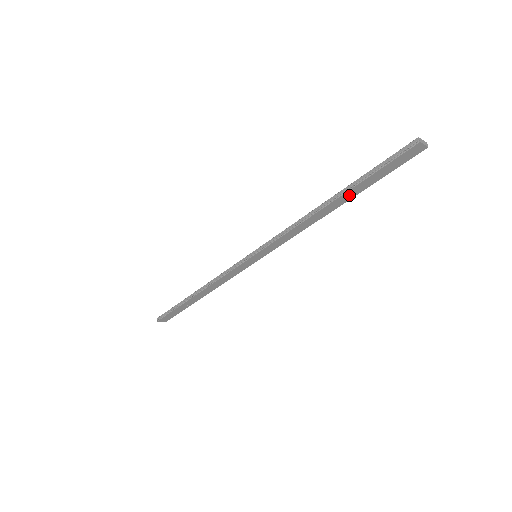
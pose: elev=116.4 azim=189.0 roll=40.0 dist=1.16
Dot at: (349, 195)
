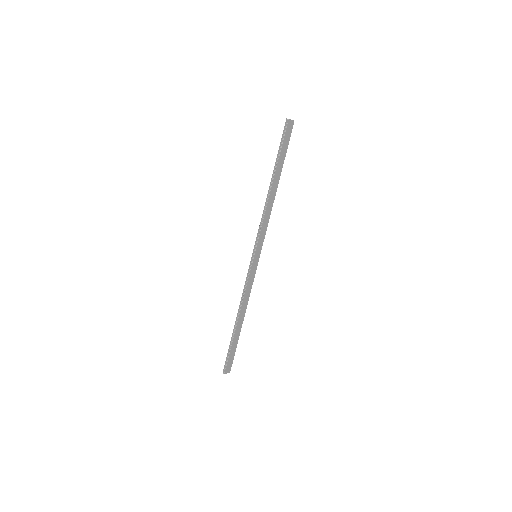
Dot at: (278, 173)
